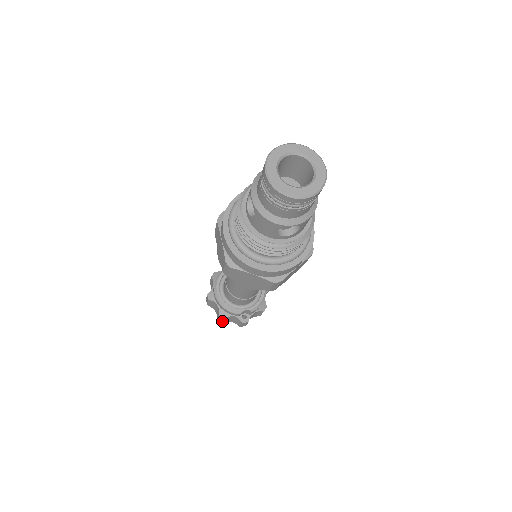
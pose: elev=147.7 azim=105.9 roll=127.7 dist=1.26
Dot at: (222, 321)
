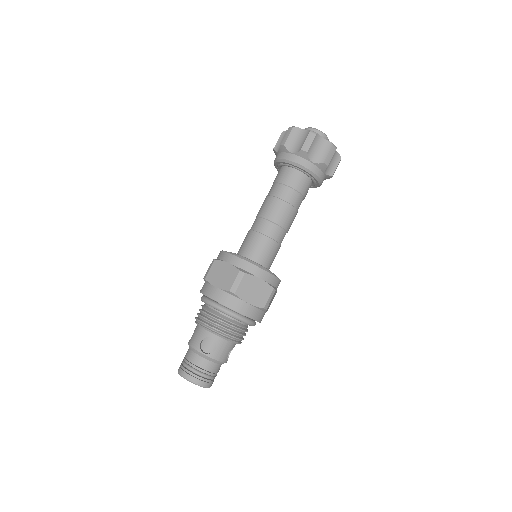
Dot at: occluded
